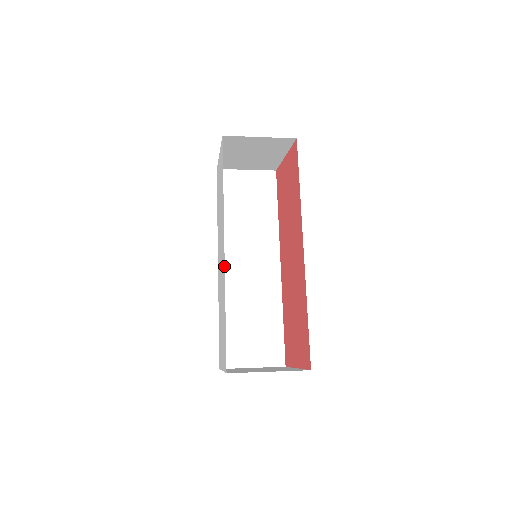
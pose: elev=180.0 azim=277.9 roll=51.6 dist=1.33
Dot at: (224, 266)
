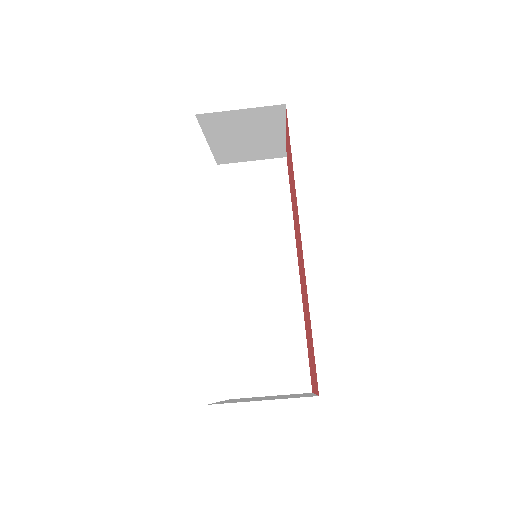
Dot at: occluded
